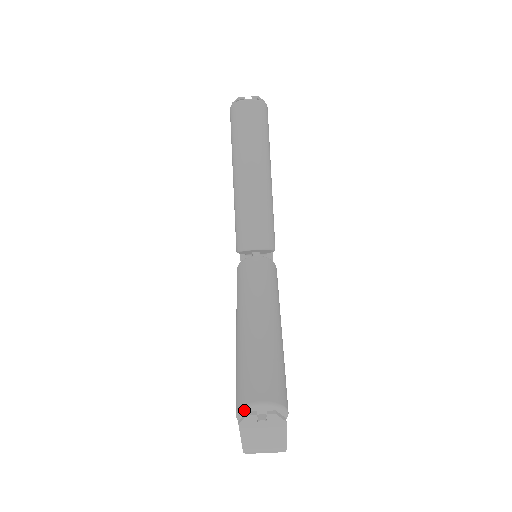
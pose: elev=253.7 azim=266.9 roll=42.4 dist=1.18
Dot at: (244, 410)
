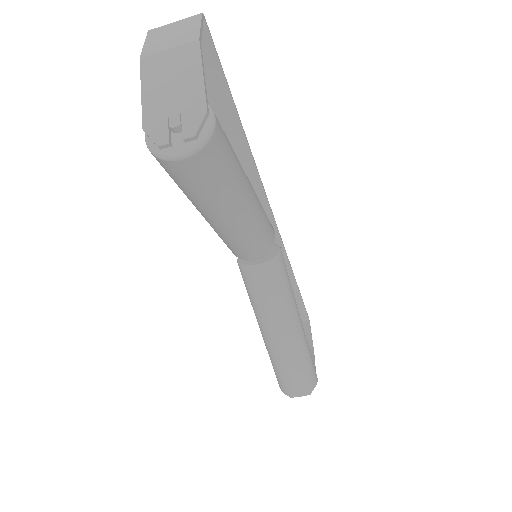
Dot at: (287, 393)
